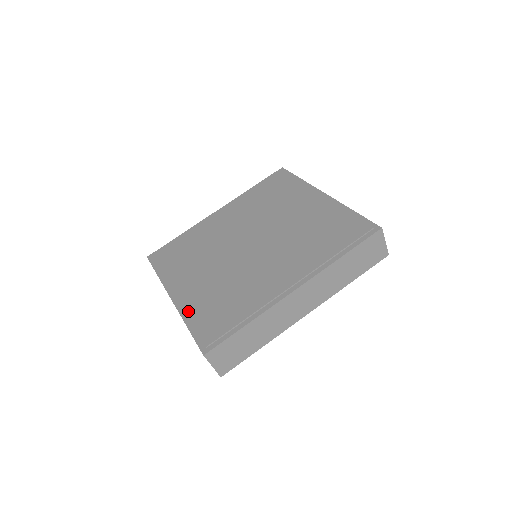
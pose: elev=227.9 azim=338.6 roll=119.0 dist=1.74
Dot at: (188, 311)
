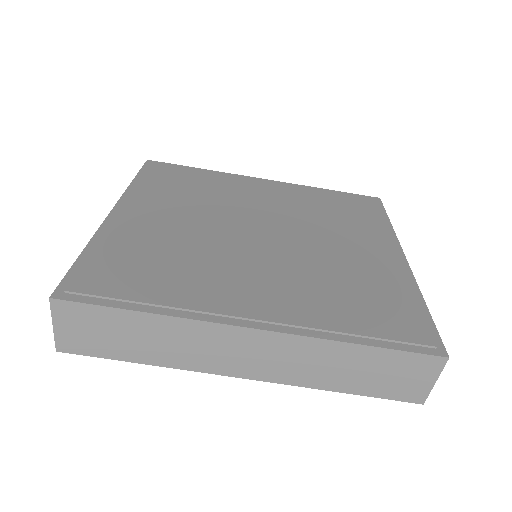
Dot at: (107, 236)
